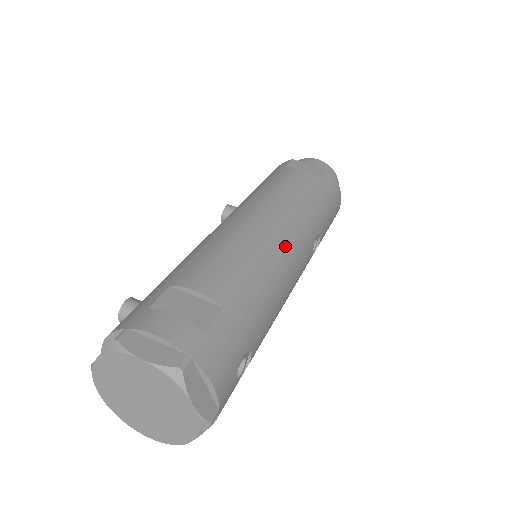
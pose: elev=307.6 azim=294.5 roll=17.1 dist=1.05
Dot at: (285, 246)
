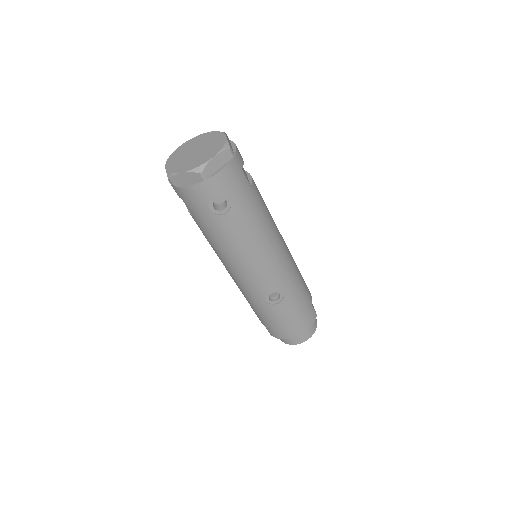
Dot at: (278, 250)
